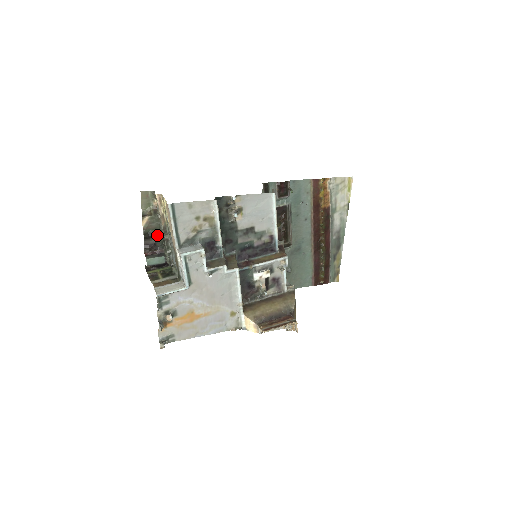
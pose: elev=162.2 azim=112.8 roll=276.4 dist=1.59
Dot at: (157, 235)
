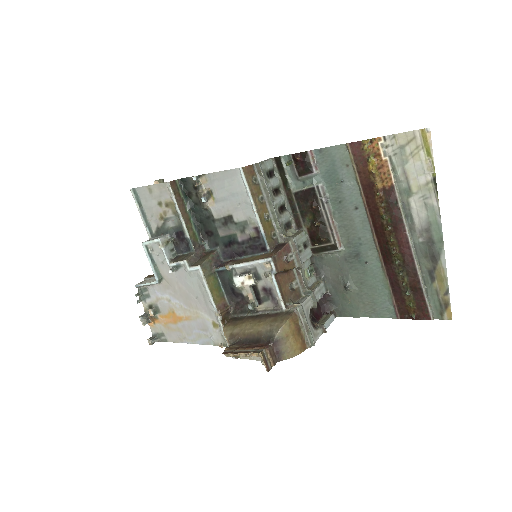
Dot at: occluded
